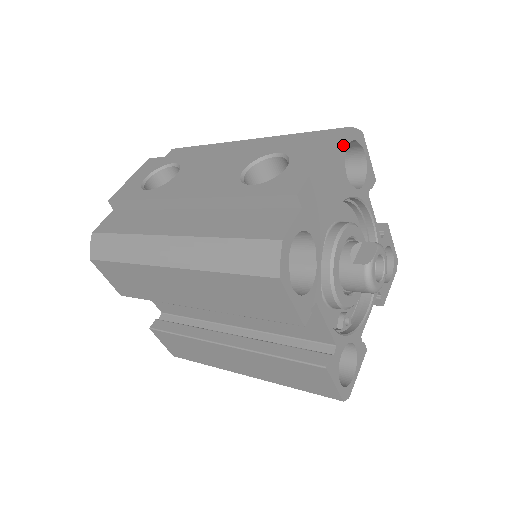
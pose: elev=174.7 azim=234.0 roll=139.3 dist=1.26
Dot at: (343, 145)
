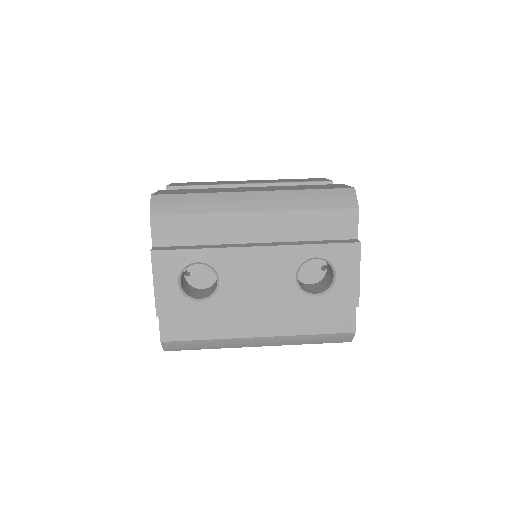
Dot at: (357, 228)
